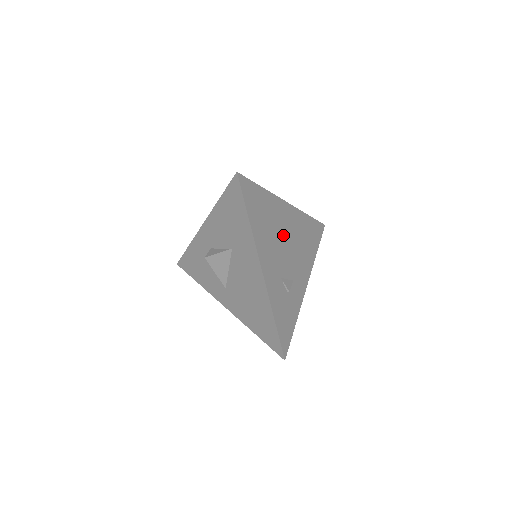
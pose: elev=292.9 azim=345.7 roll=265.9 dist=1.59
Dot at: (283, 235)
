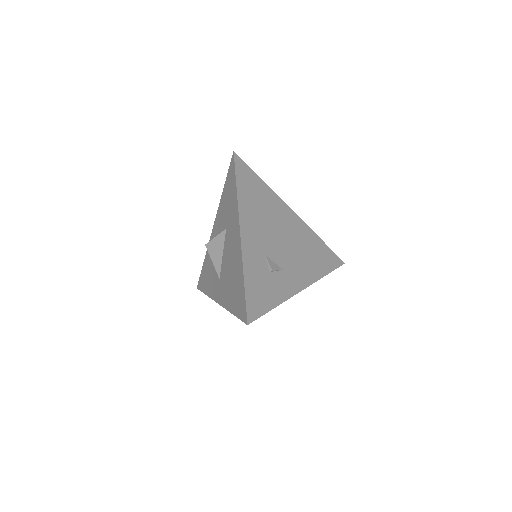
Dot at: (279, 227)
